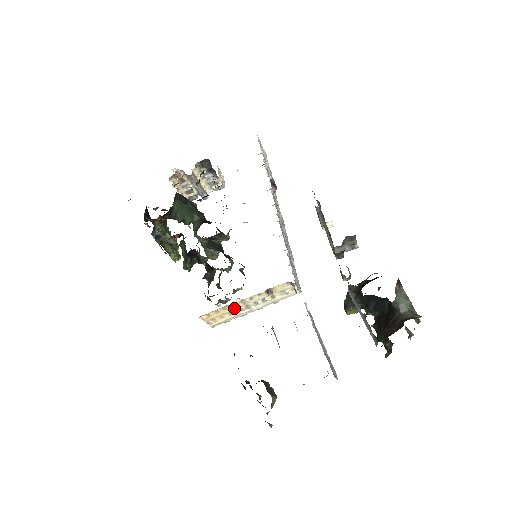
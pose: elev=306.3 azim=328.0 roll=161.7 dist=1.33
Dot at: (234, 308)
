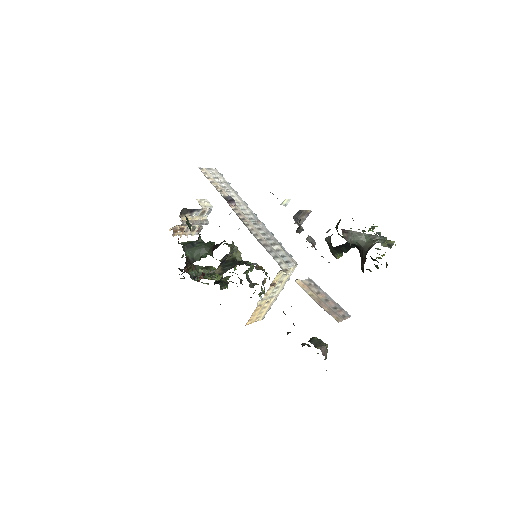
Dot at: (262, 305)
